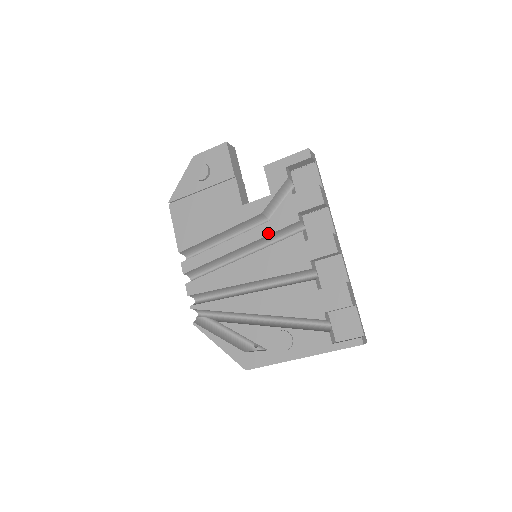
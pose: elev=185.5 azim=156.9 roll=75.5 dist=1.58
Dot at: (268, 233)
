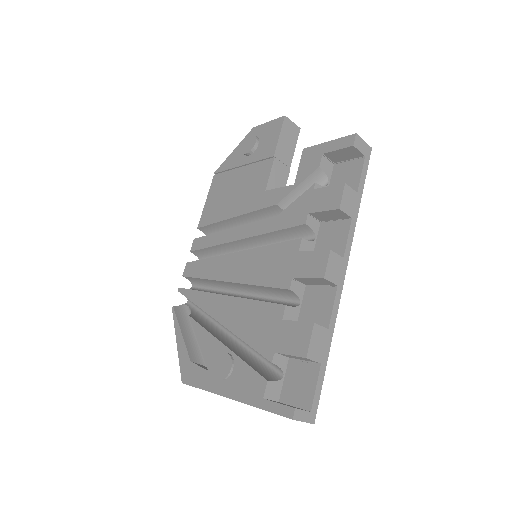
Dot at: (271, 230)
